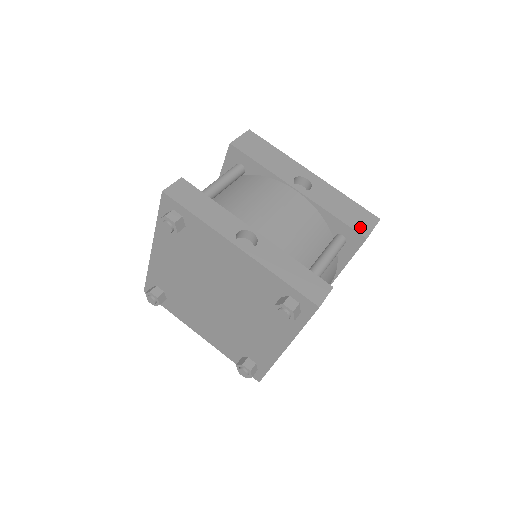
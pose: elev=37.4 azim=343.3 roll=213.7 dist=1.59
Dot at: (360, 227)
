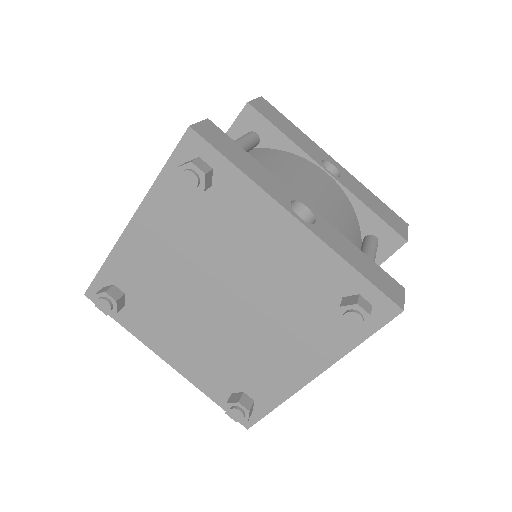
Dot at: (397, 228)
